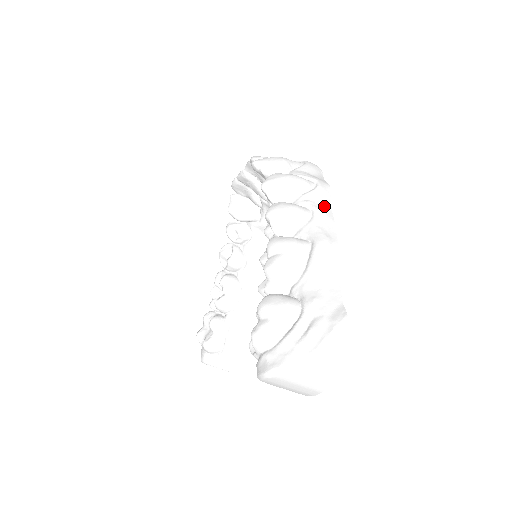
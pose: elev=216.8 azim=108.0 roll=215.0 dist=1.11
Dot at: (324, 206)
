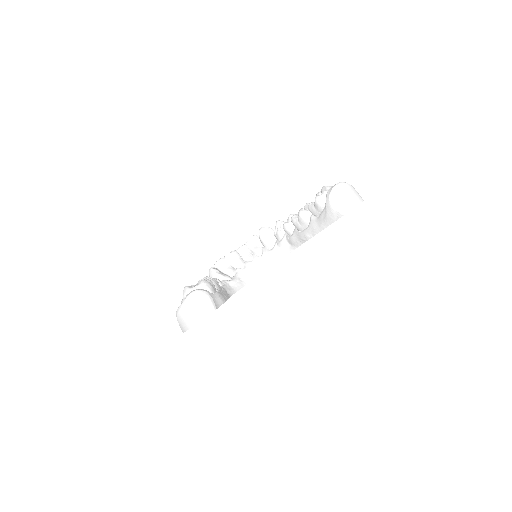
Dot at: occluded
